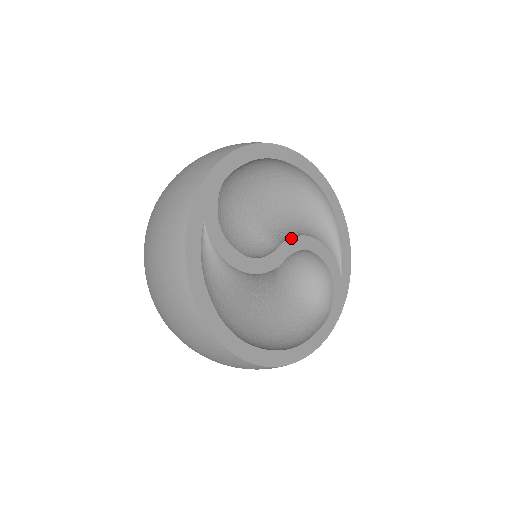
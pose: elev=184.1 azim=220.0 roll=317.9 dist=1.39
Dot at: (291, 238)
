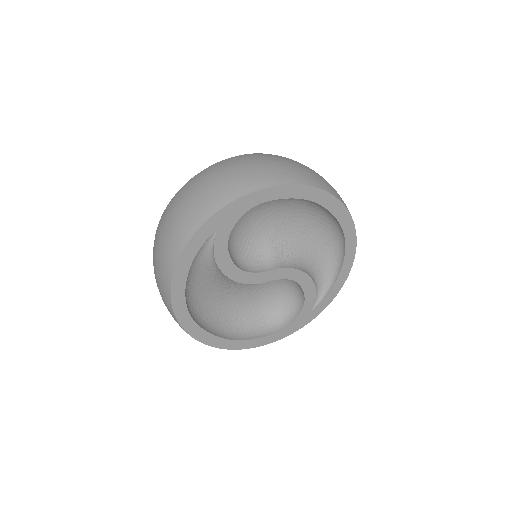
Dot at: (287, 268)
